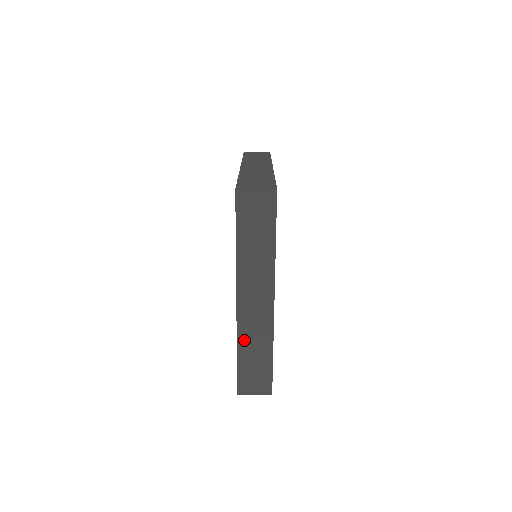
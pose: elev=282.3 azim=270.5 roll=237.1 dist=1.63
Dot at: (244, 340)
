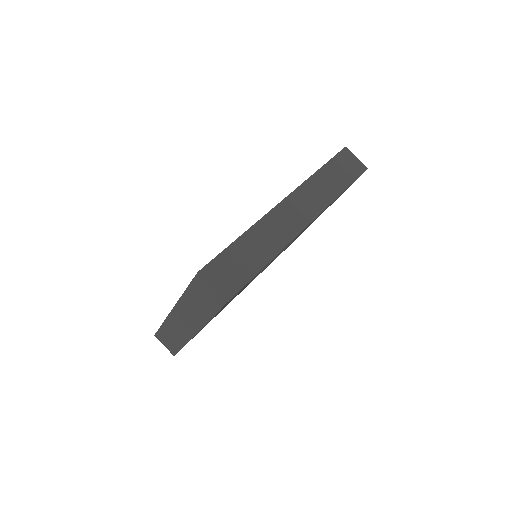
Dot at: (169, 325)
